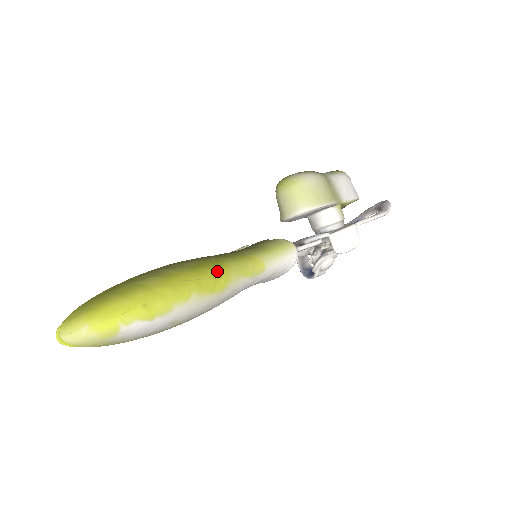
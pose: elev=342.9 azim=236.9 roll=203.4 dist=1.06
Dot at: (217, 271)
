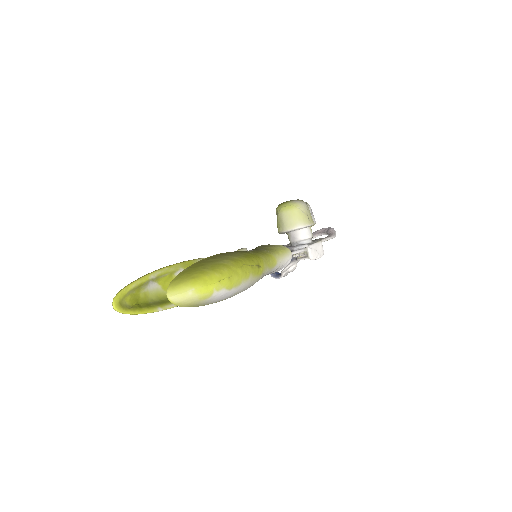
Dot at: (258, 261)
